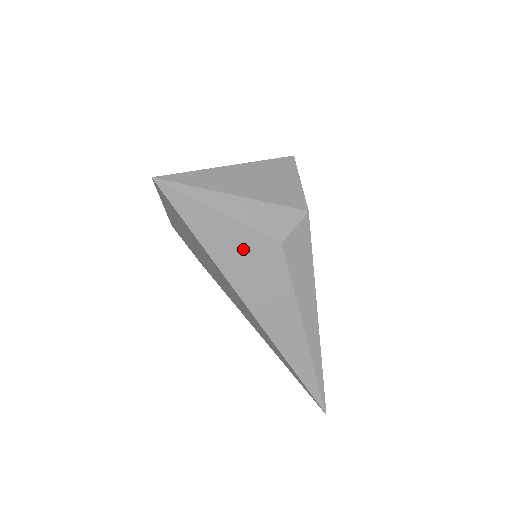
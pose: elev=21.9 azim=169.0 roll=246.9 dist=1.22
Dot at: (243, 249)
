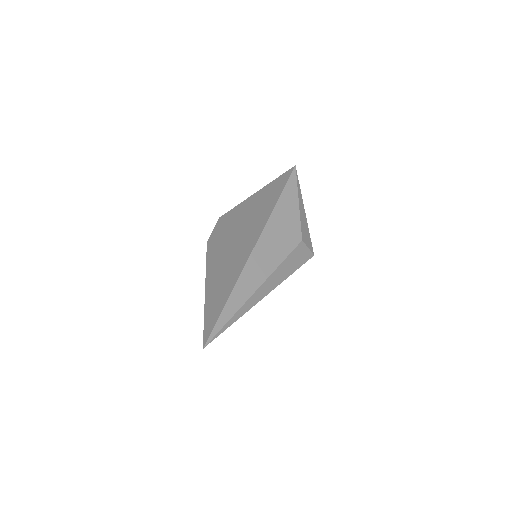
Dot at: (289, 221)
